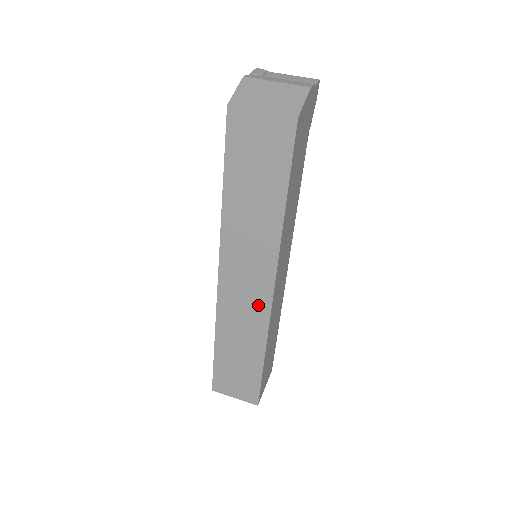
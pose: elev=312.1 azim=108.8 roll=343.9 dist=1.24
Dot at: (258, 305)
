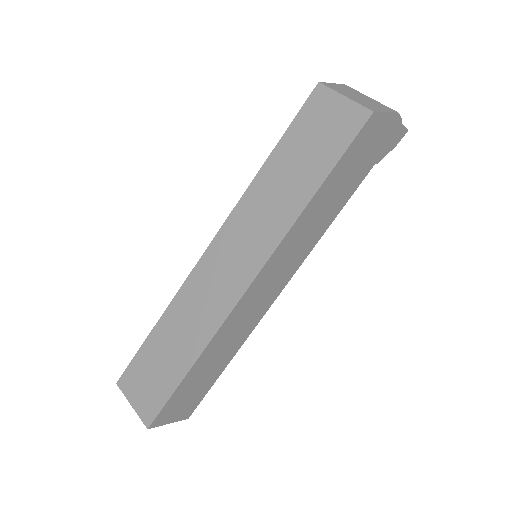
Dot at: (226, 294)
